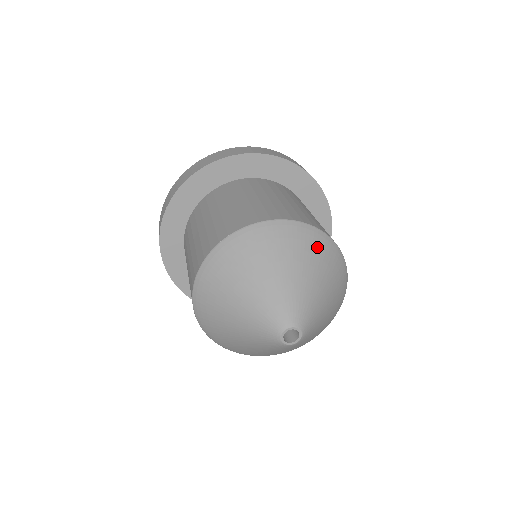
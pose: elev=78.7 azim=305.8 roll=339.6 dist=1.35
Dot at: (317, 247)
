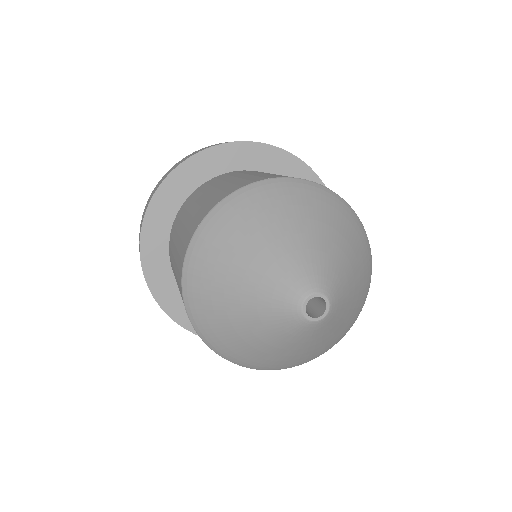
Dot at: (358, 235)
